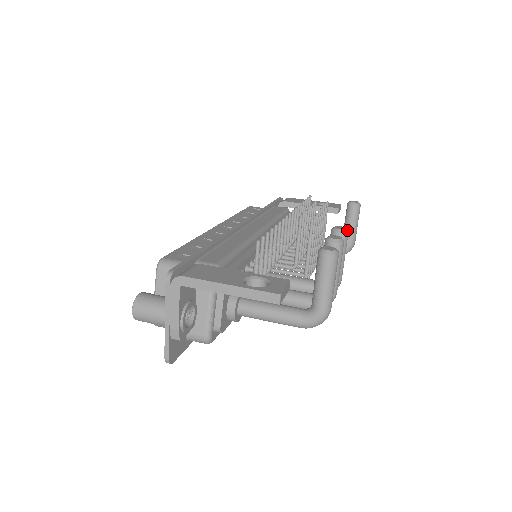
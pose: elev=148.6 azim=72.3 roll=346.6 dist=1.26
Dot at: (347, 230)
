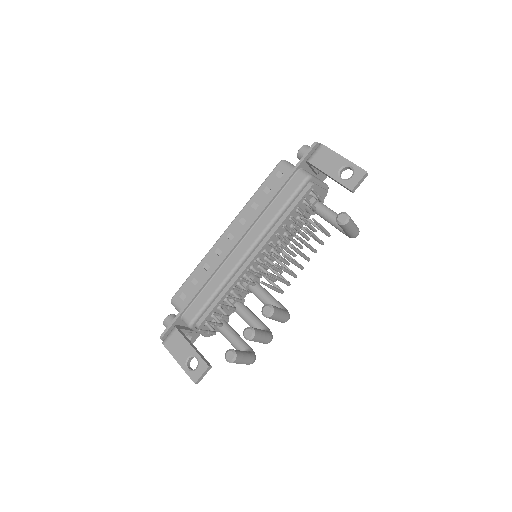
Dot at: (270, 315)
